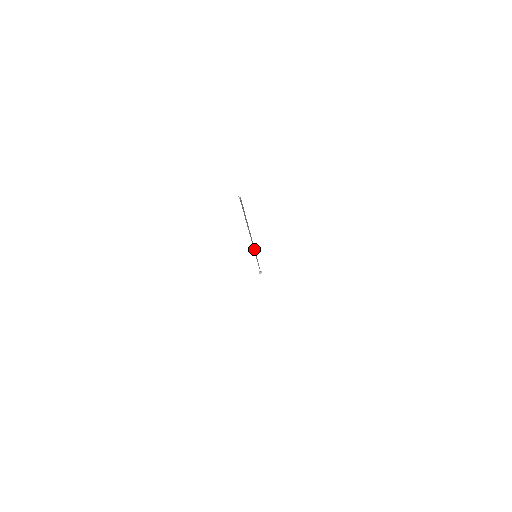
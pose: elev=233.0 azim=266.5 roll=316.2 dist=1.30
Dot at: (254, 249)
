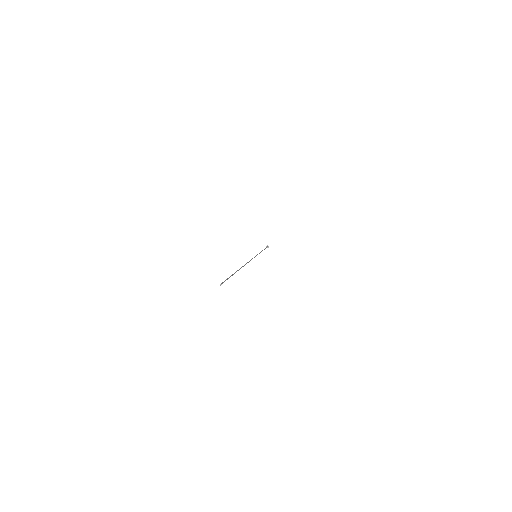
Dot at: occluded
